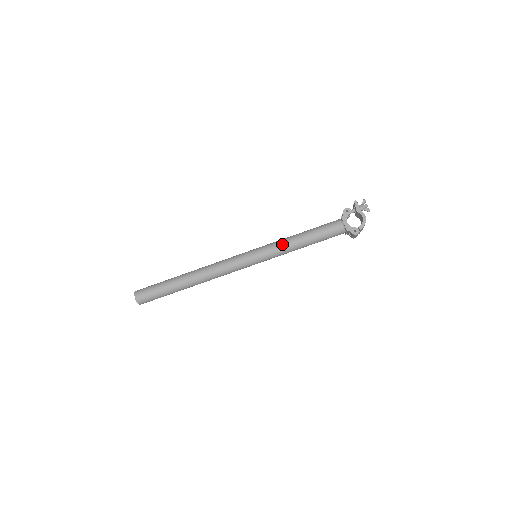
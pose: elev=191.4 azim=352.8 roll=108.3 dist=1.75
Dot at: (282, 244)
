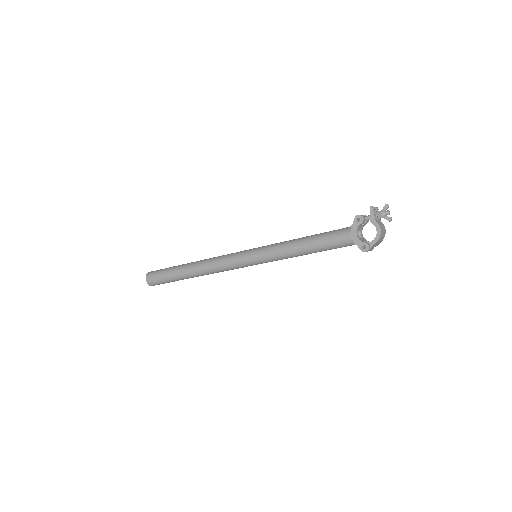
Dot at: (280, 249)
